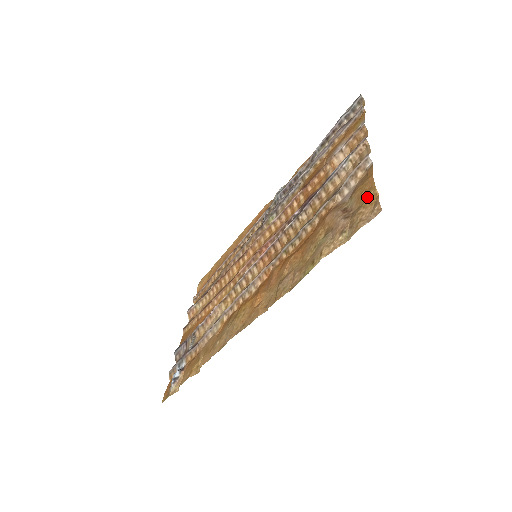
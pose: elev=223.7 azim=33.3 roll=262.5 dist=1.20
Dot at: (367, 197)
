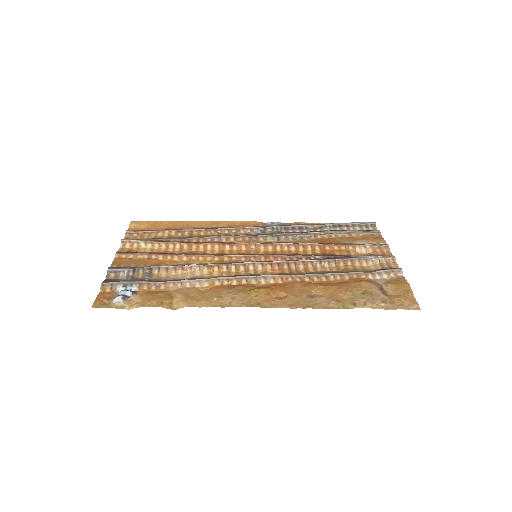
Dot at: (406, 294)
